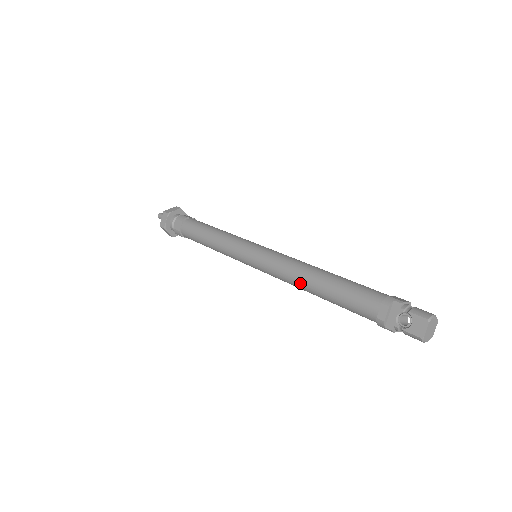
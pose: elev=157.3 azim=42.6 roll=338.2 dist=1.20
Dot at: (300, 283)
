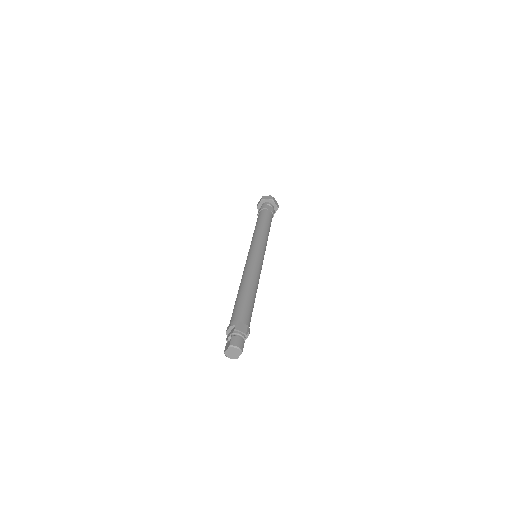
Dot at: occluded
